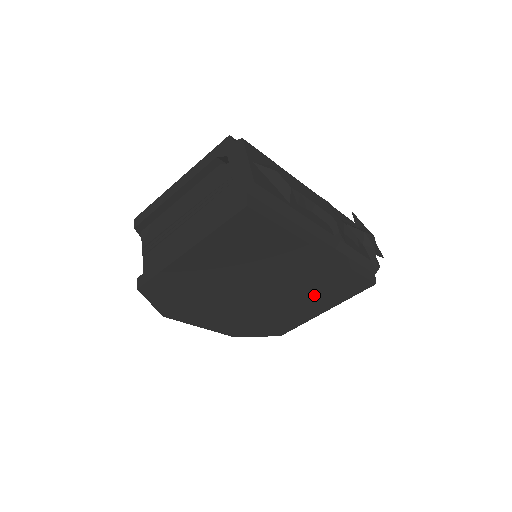
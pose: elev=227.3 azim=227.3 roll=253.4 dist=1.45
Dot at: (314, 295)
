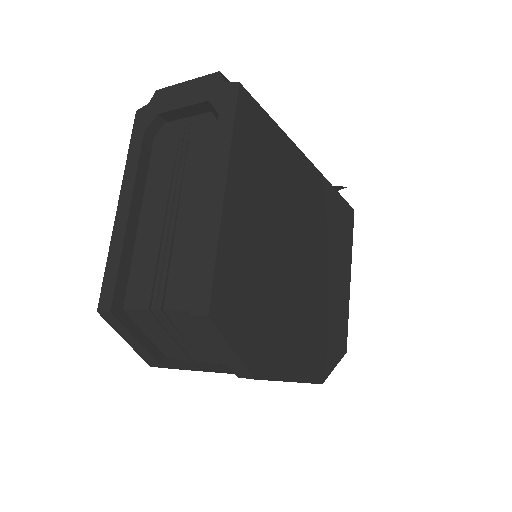
Dot at: (334, 249)
